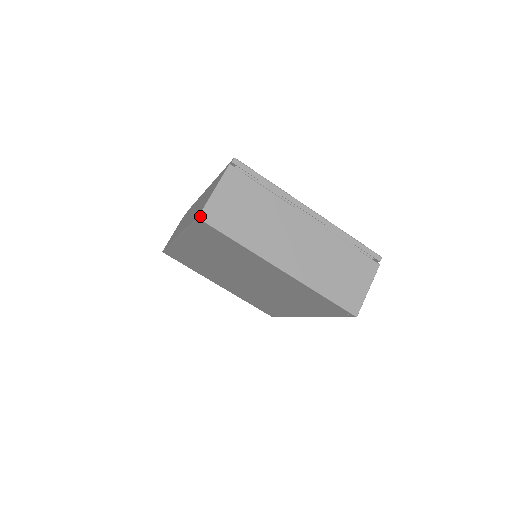
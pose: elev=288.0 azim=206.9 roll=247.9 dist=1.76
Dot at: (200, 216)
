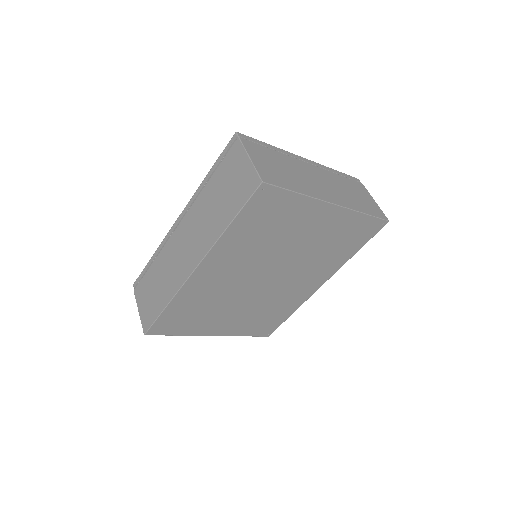
Dot at: (262, 180)
